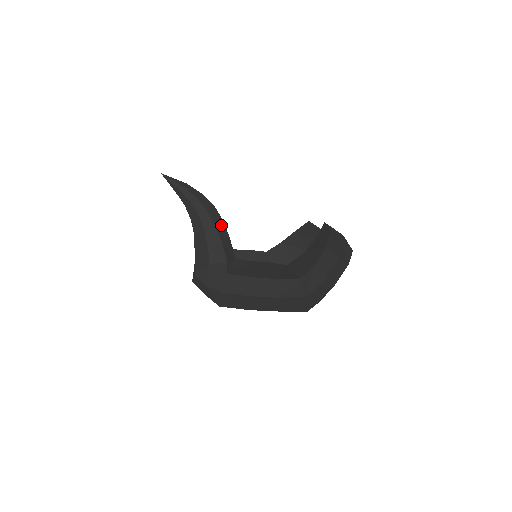
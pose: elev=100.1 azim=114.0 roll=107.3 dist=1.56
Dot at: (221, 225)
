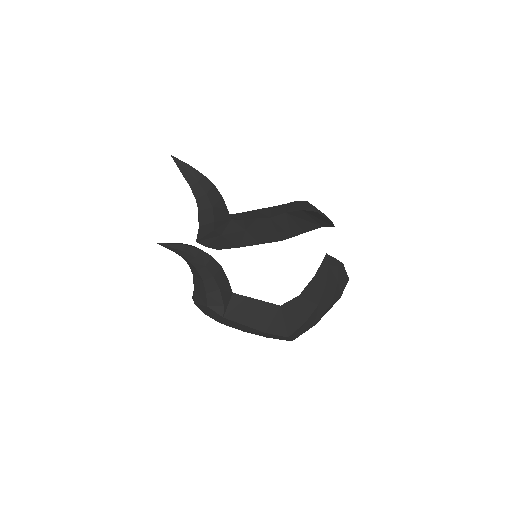
Dot at: (219, 272)
